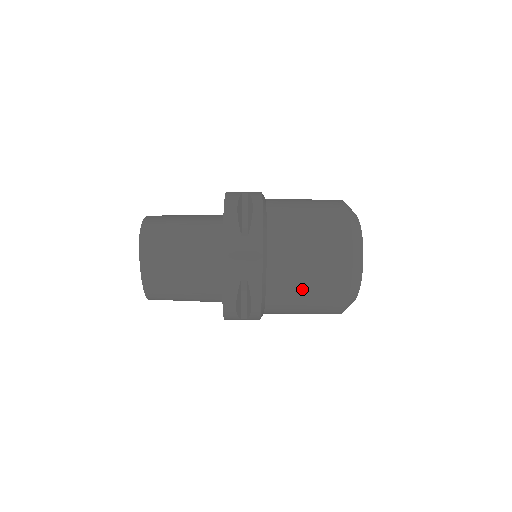
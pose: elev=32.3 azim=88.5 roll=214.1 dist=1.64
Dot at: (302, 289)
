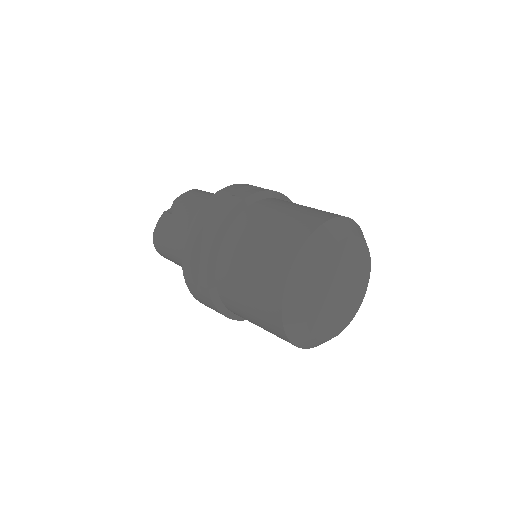
Dot at: occluded
